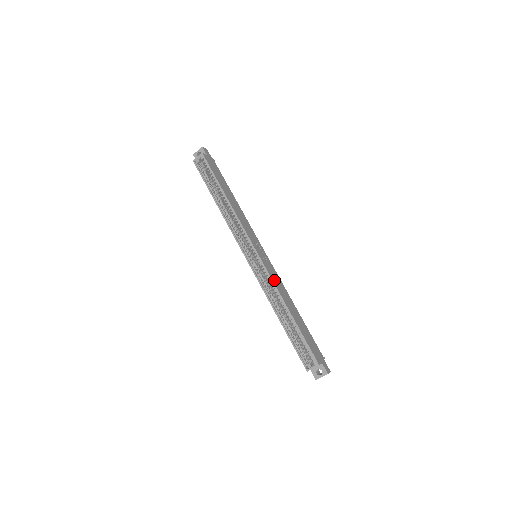
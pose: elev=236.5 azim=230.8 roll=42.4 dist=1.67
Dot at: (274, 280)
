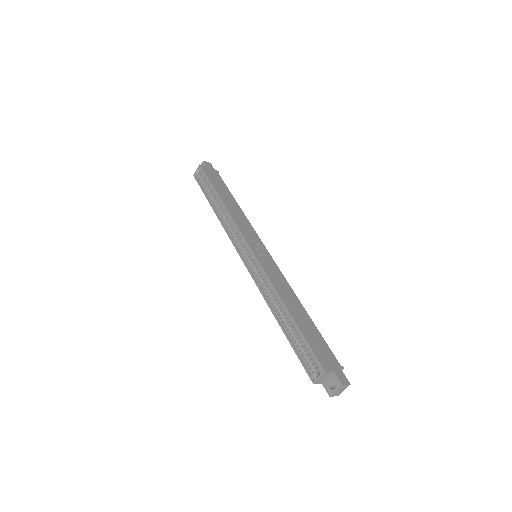
Dot at: (271, 276)
